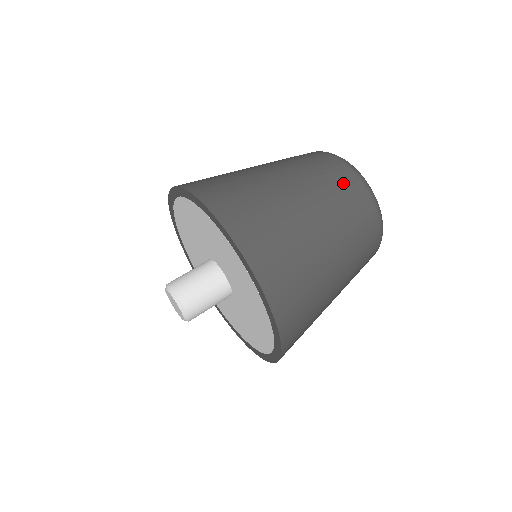
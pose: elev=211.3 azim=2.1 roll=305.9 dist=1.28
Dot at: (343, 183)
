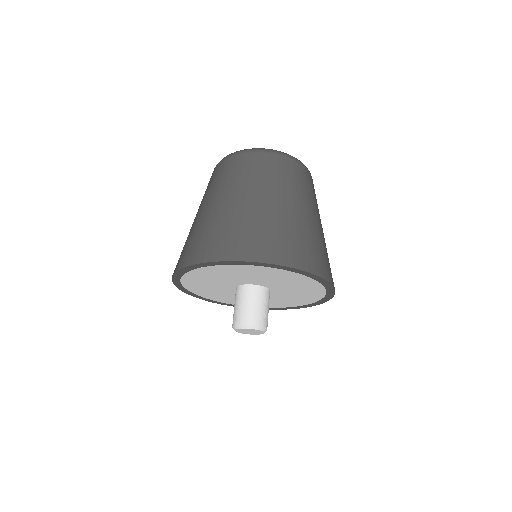
Dot at: (226, 169)
